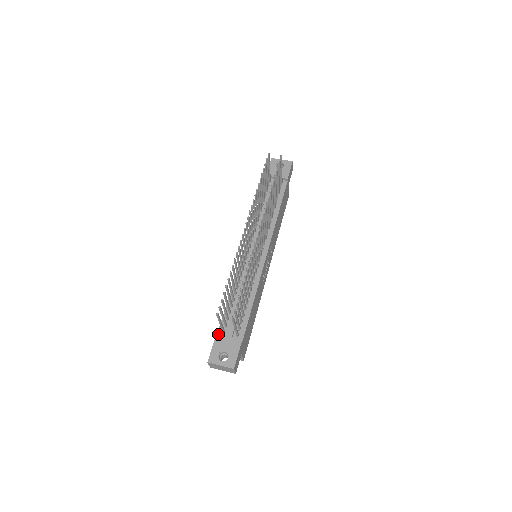
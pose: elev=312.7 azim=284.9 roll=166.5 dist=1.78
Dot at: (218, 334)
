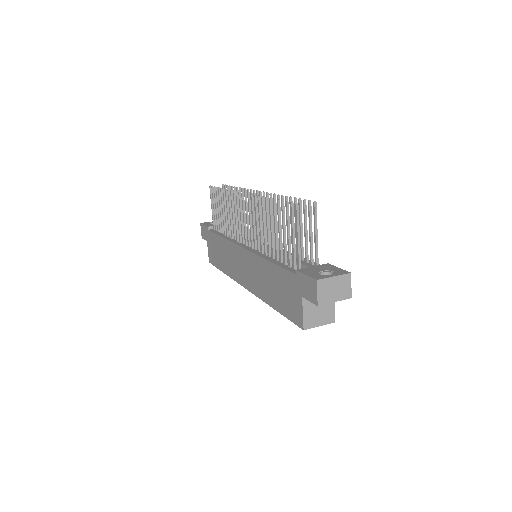
Dot at: (295, 273)
